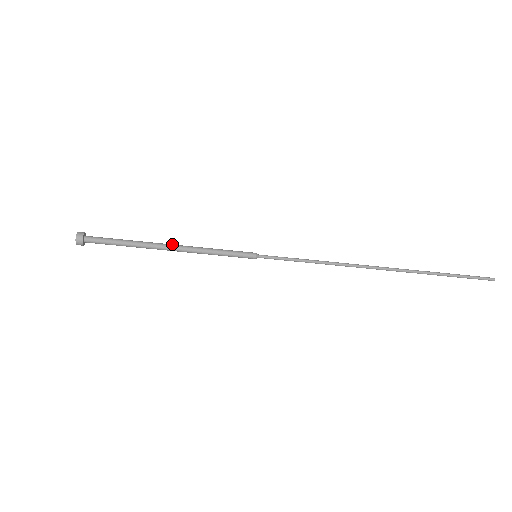
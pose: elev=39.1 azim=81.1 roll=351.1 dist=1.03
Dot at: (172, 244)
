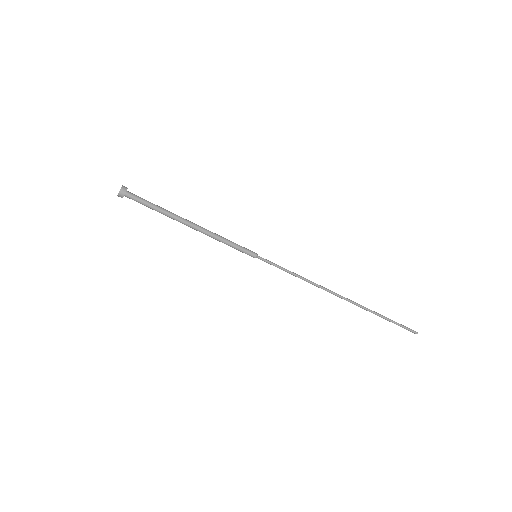
Dot at: (194, 224)
